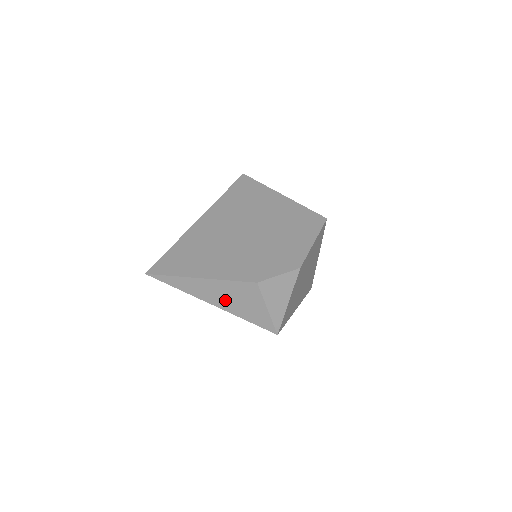
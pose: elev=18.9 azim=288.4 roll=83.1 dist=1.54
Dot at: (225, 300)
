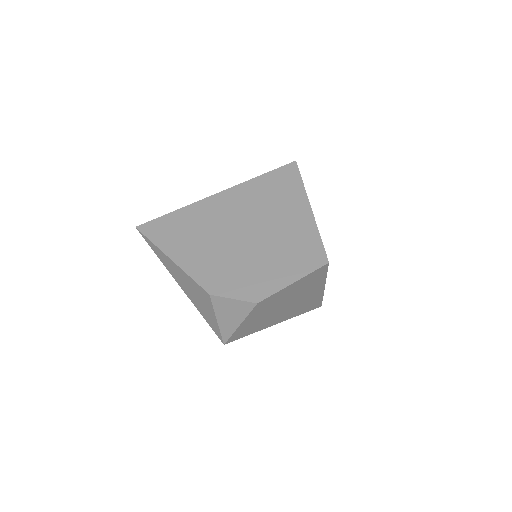
Dot at: (188, 289)
